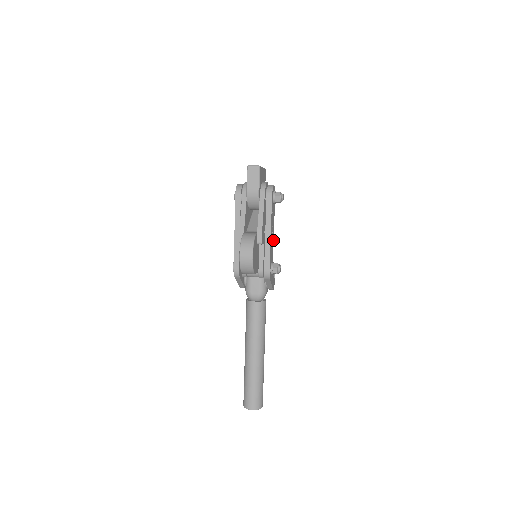
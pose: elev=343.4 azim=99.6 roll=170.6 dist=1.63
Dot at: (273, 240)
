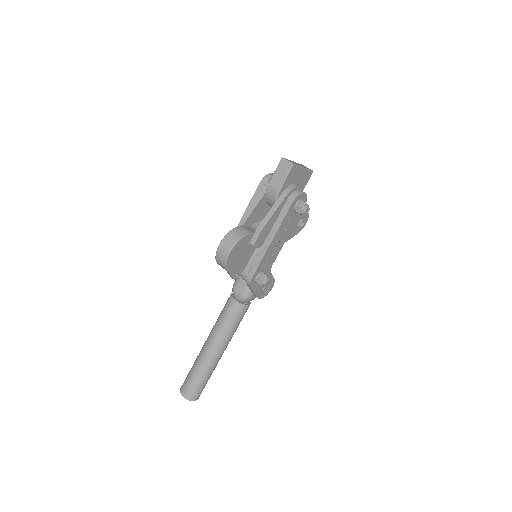
Dot at: (280, 250)
